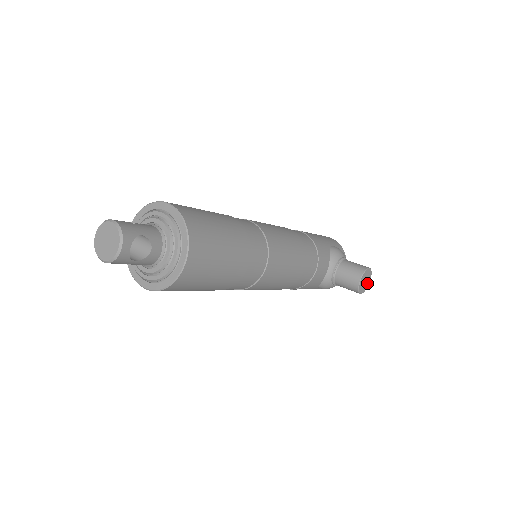
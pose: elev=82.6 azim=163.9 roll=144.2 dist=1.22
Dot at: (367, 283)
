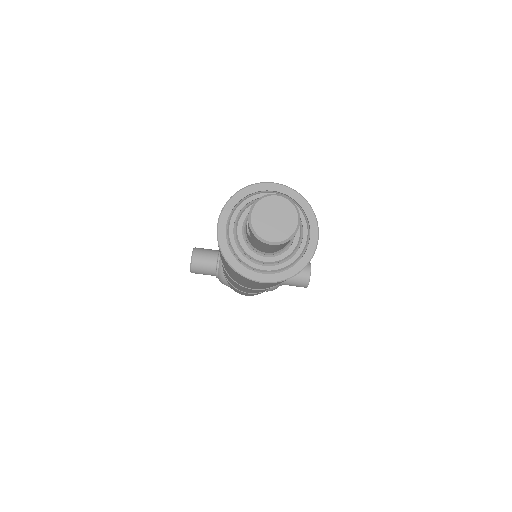
Dot at: occluded
